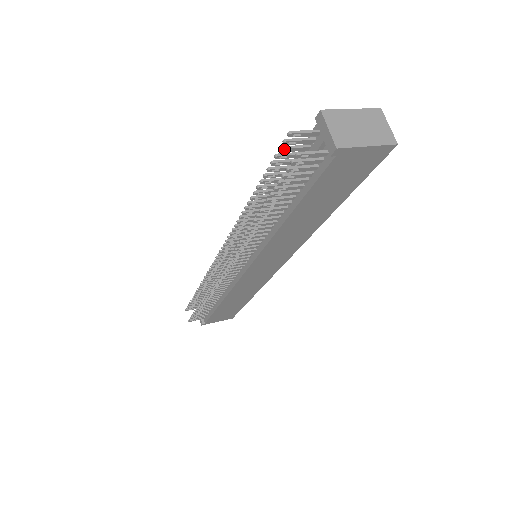
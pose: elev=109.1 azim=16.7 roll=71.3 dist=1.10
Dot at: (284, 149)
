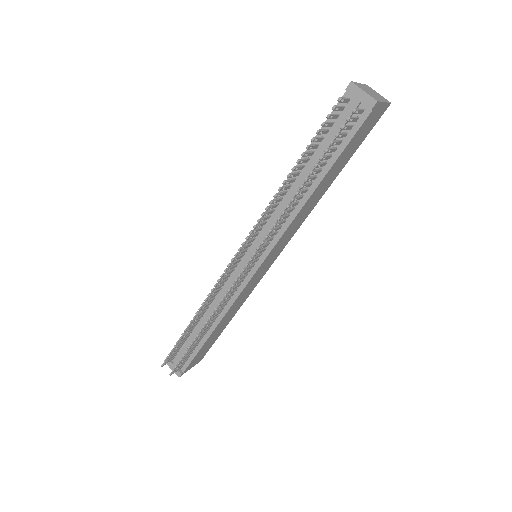
Dot at: (331, 116)
